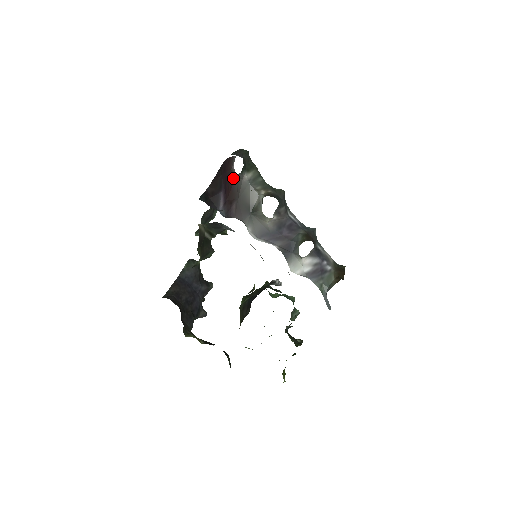
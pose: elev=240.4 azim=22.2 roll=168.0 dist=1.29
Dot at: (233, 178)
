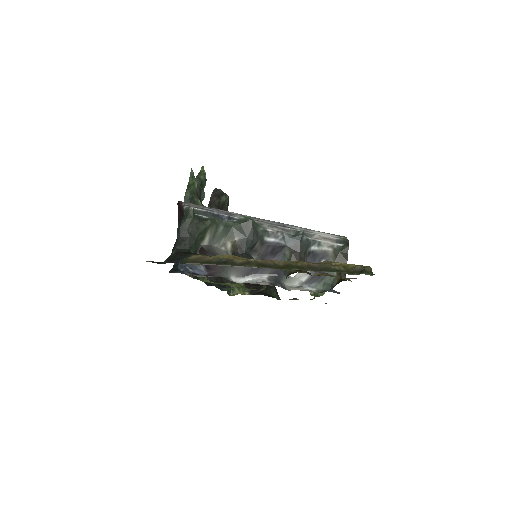
Dot at: occluded
